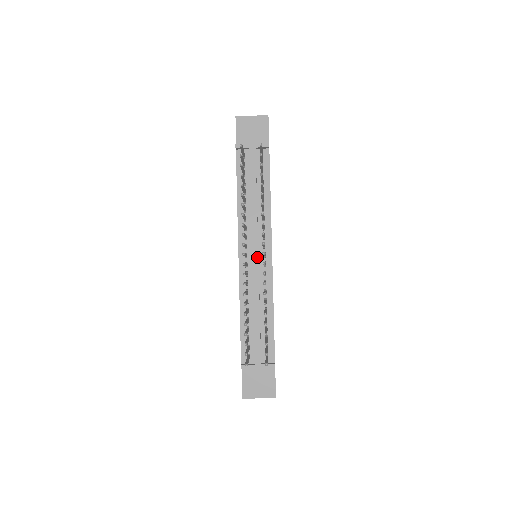
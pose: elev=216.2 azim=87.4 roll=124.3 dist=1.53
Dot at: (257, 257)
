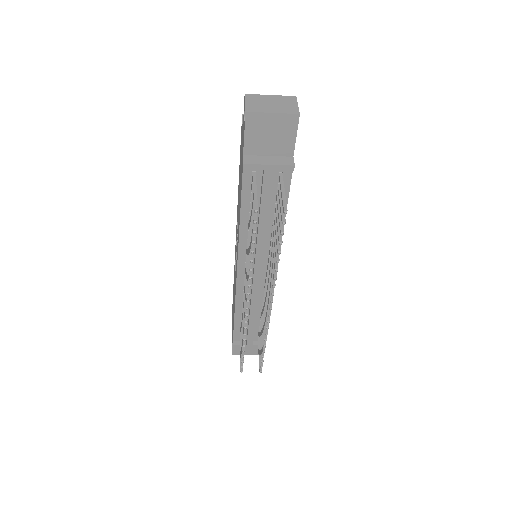
Dot at: (259, 278)
